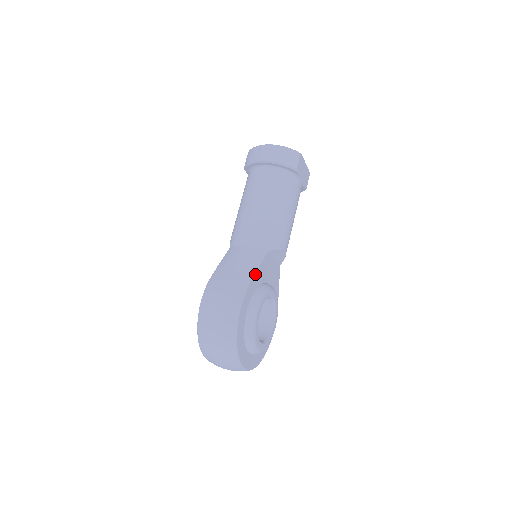
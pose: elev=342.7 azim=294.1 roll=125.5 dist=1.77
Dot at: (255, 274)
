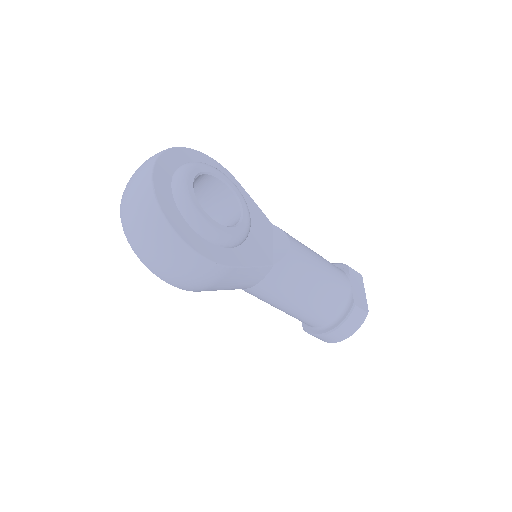
Dot at: (248, 195)
